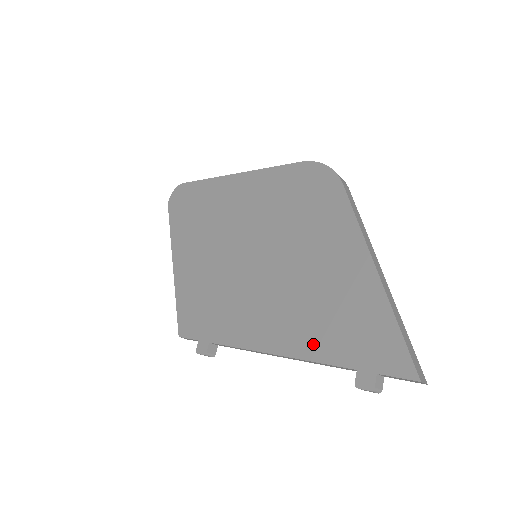
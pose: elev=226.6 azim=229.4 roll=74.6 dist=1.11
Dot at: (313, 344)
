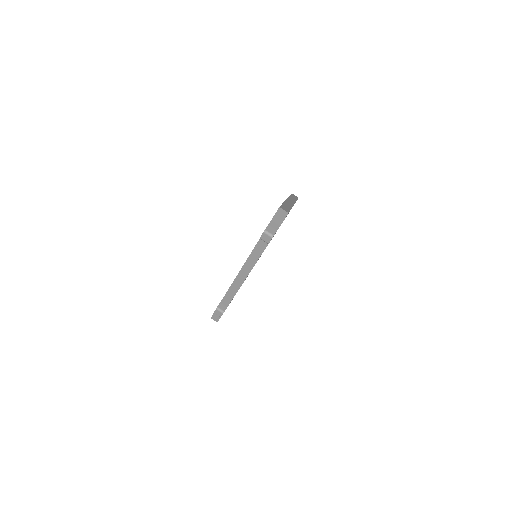
Dot at: occluded
